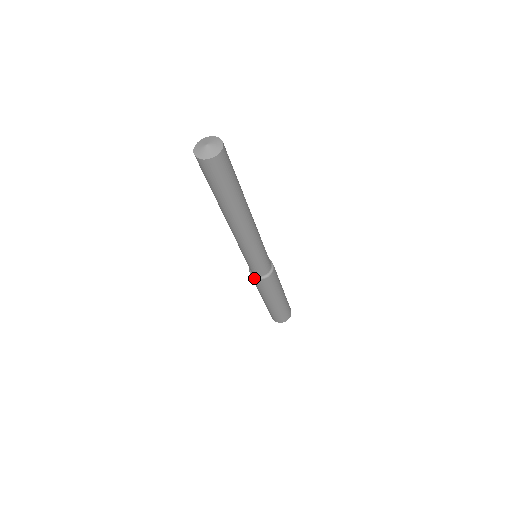
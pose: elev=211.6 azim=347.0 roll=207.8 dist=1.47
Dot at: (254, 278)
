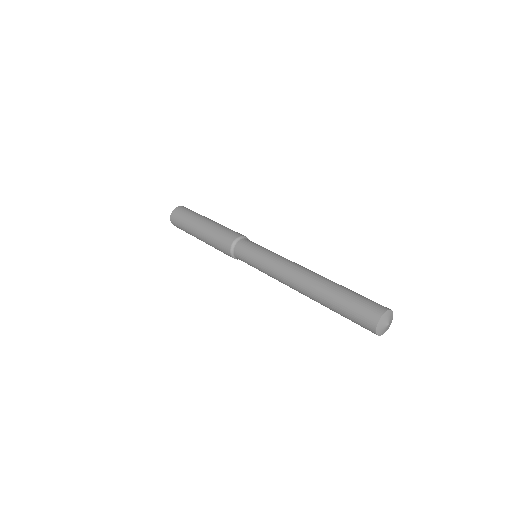
Dot at: occluded
